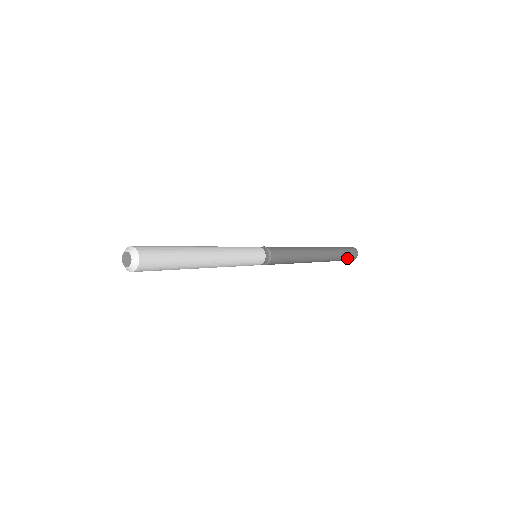
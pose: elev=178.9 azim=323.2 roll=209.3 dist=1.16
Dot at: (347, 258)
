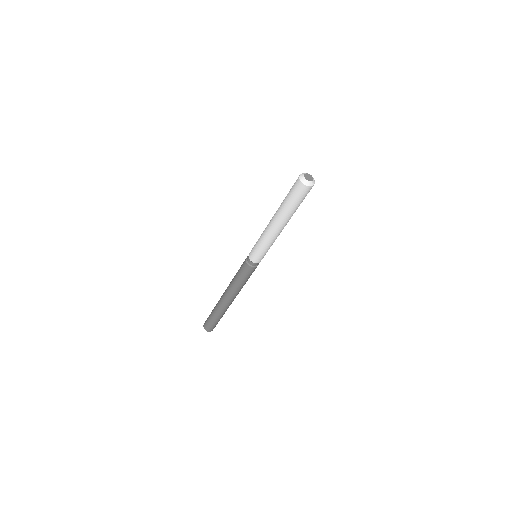
Dot at: occluded
